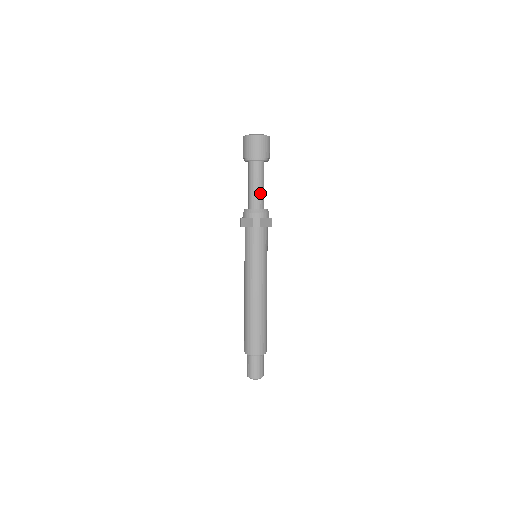
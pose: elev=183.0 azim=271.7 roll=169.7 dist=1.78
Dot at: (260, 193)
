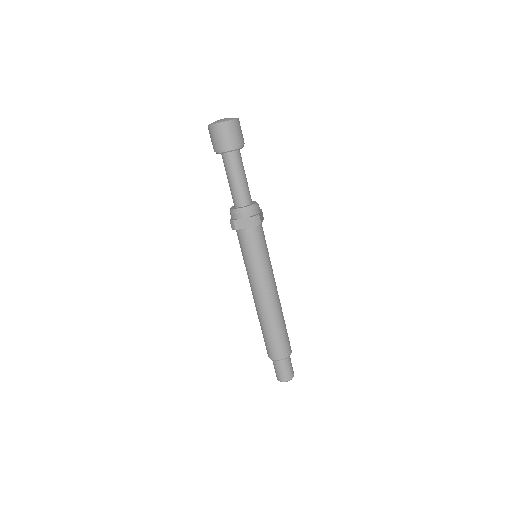
Dot at: (247, 186)
